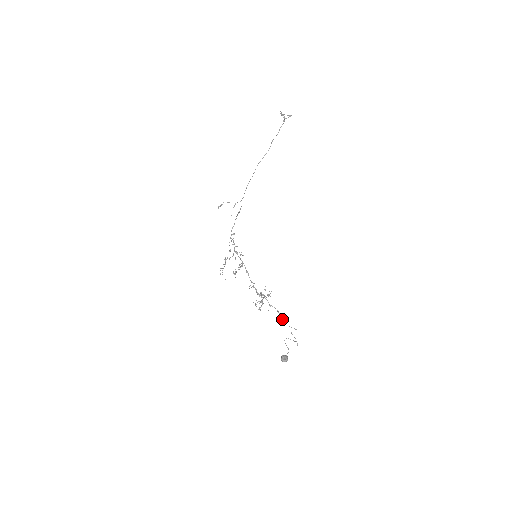
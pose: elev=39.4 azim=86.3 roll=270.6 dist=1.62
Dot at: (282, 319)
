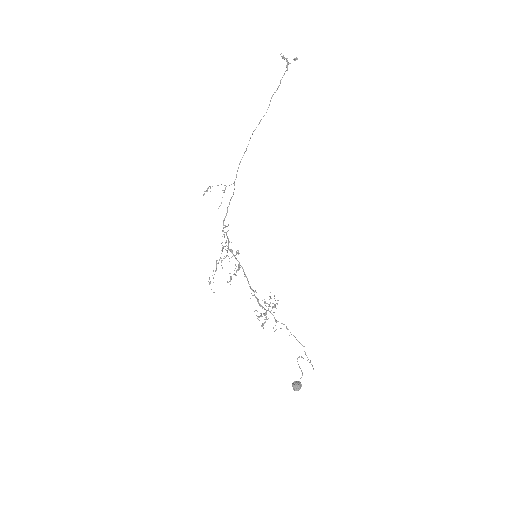
Dot at: occluded
